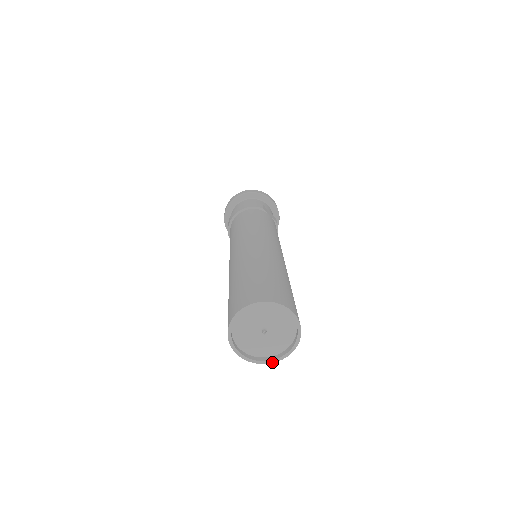
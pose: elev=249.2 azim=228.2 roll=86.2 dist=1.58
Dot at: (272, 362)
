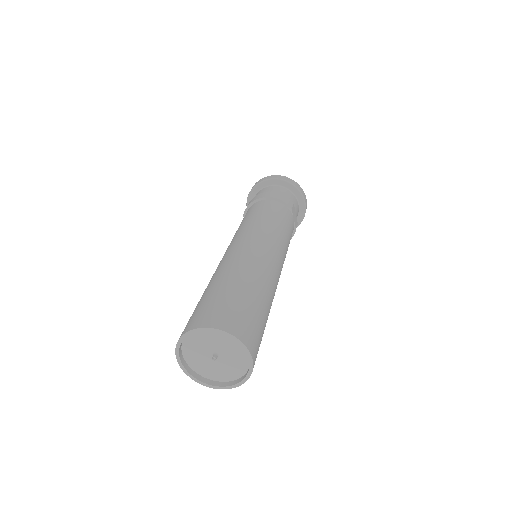
Dot at: (206, 385)
